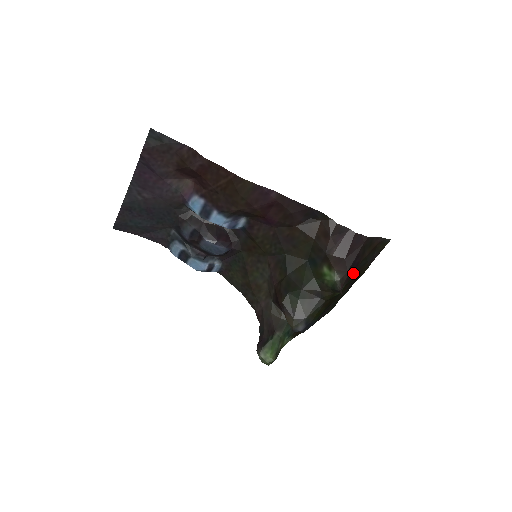
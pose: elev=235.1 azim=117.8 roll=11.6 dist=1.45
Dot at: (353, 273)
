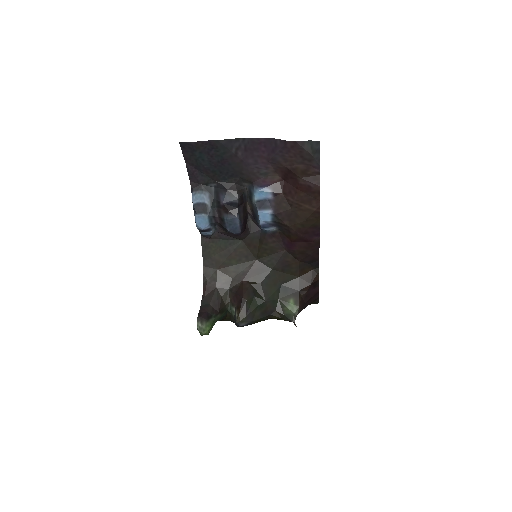
Dot at: occluded
